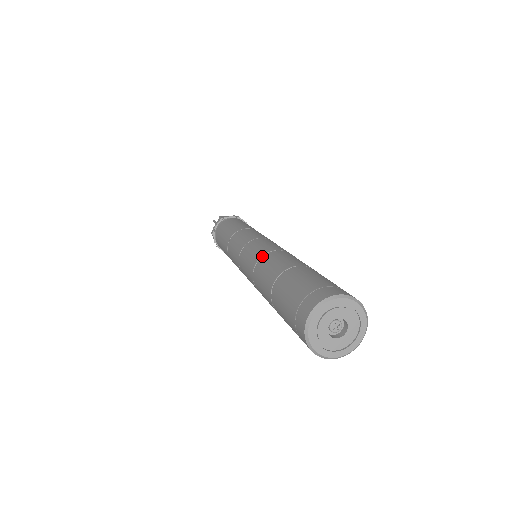
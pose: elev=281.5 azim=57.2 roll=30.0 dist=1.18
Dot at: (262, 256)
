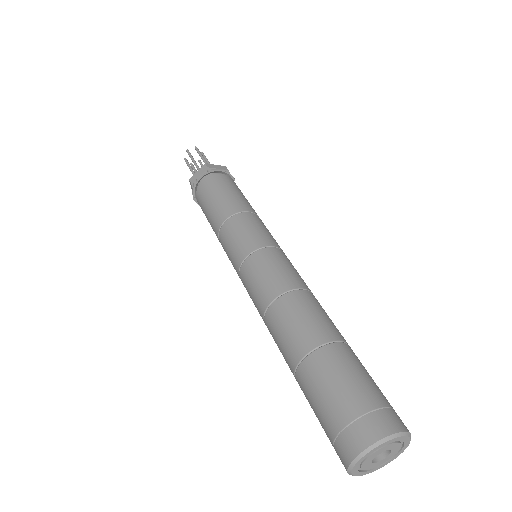
Dot at: (283, 293)
